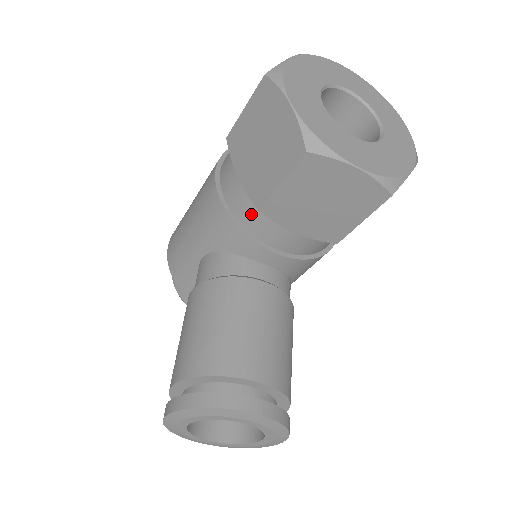
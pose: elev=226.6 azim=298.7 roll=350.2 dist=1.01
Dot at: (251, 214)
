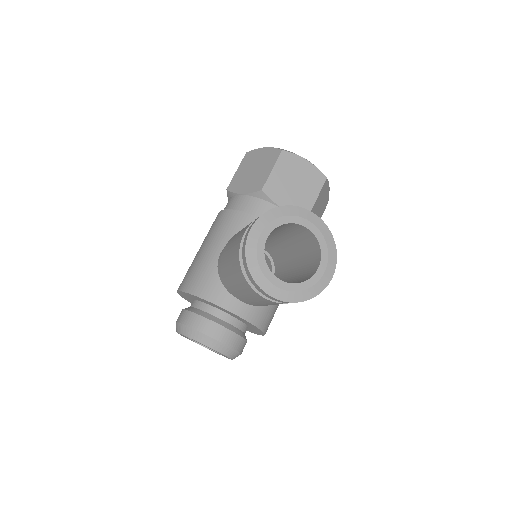
Dot at: (254, 205)
